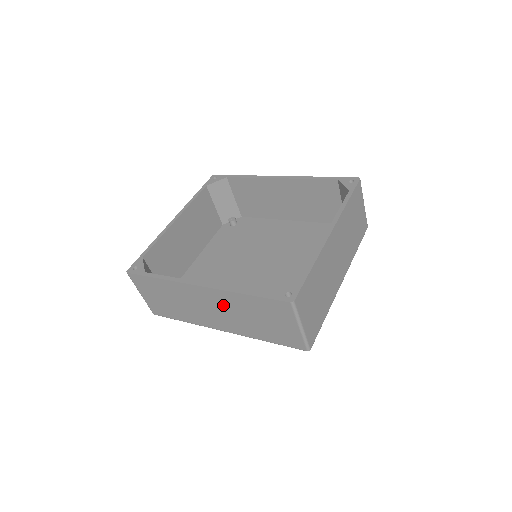
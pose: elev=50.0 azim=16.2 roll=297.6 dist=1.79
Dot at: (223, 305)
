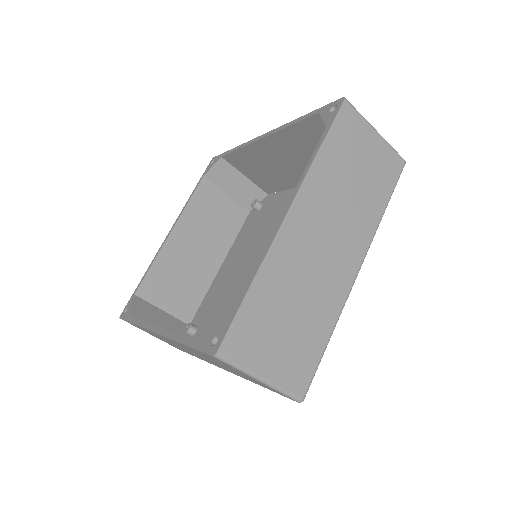
Dot at: occluded
